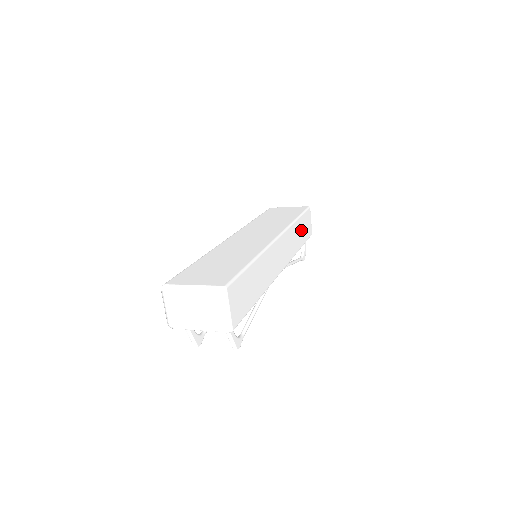
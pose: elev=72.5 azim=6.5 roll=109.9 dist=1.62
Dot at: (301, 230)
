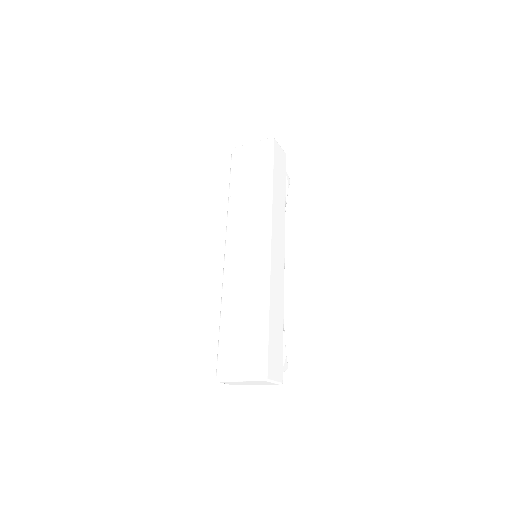
Dot at: (279, 183)
